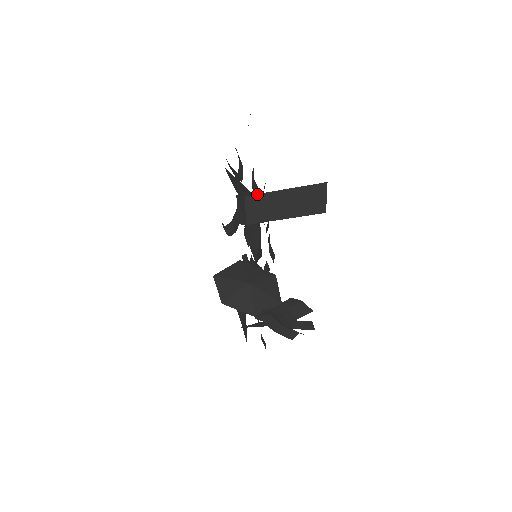
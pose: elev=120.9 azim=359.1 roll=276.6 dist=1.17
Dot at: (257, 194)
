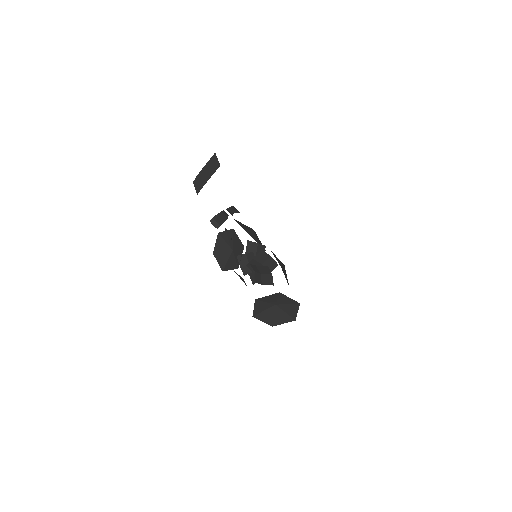
Dot at: (196, 178)
